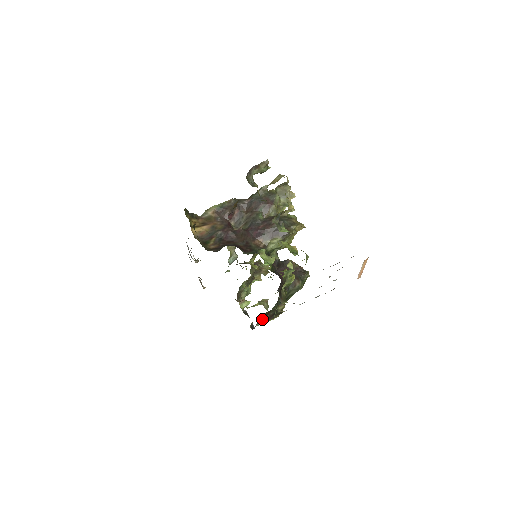
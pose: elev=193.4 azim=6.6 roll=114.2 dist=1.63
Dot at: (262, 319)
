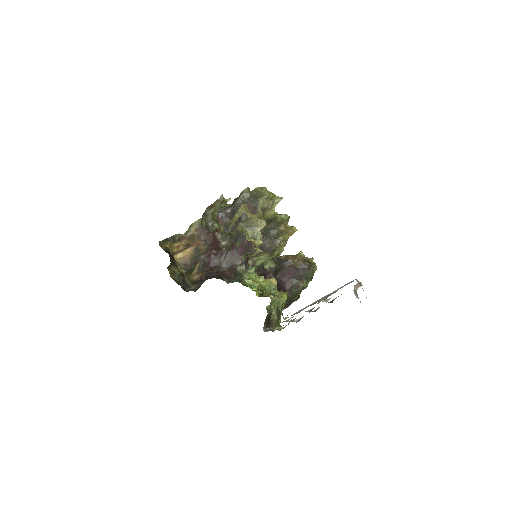
Dot at: occluded
